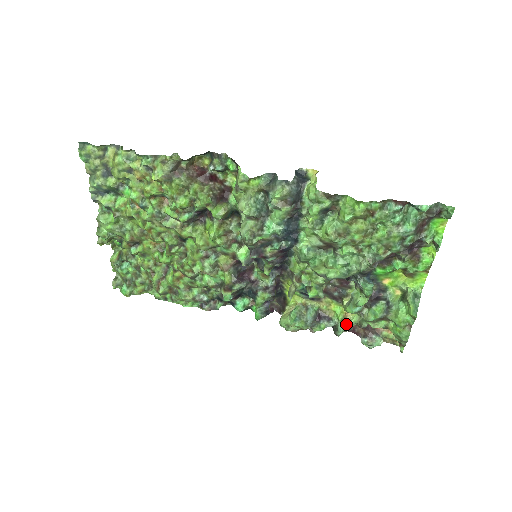
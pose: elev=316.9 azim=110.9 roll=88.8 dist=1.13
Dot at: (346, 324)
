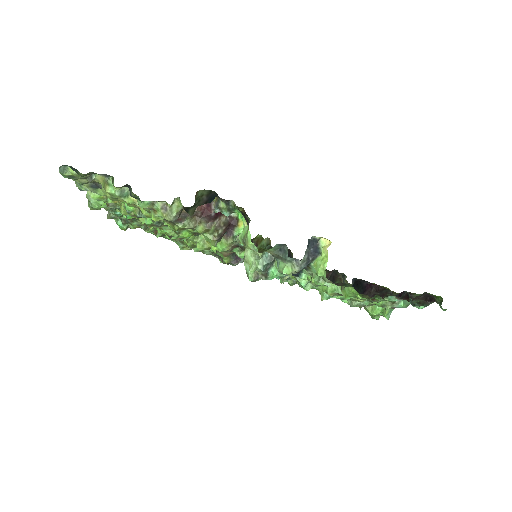
Dot at: occluded
